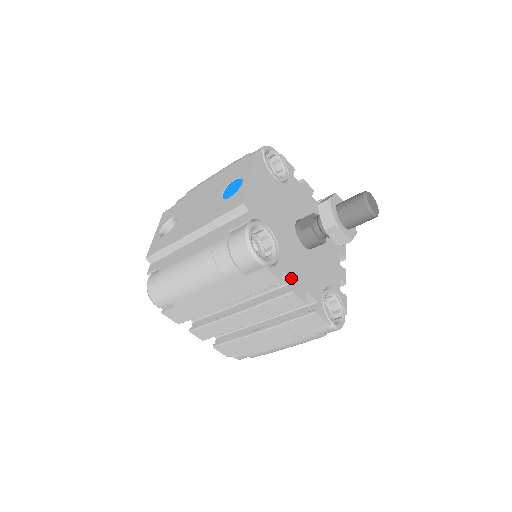
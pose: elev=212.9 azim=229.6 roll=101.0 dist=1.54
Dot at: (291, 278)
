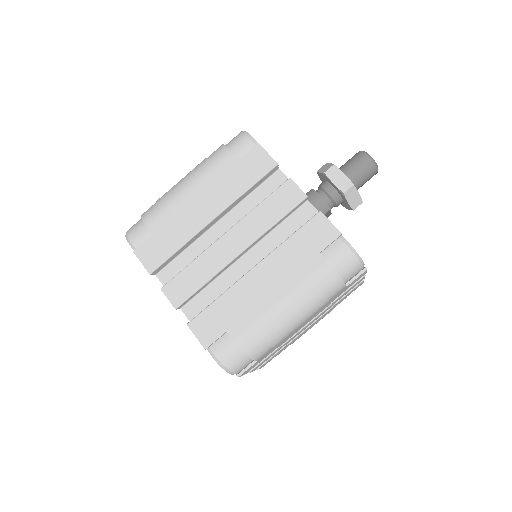
Dot at: occluded
